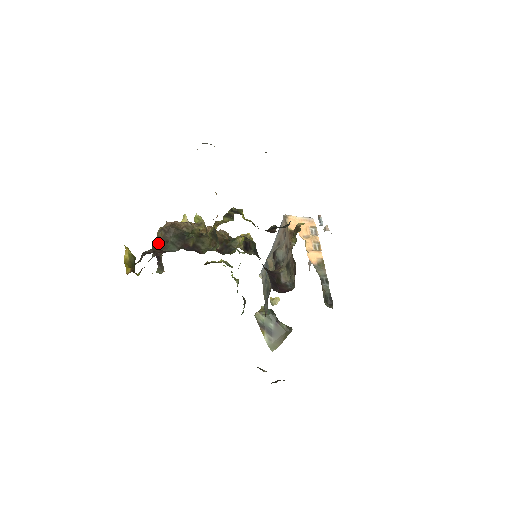
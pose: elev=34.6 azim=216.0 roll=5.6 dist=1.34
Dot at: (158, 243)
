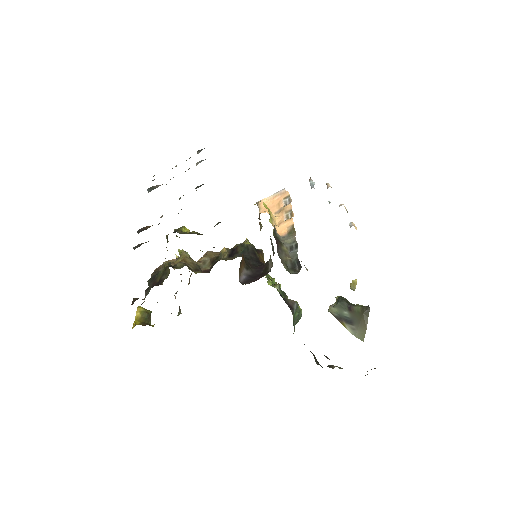
Dot at: (146, 292)
